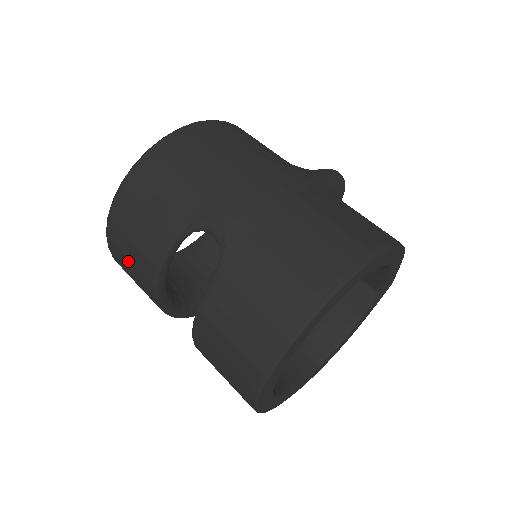
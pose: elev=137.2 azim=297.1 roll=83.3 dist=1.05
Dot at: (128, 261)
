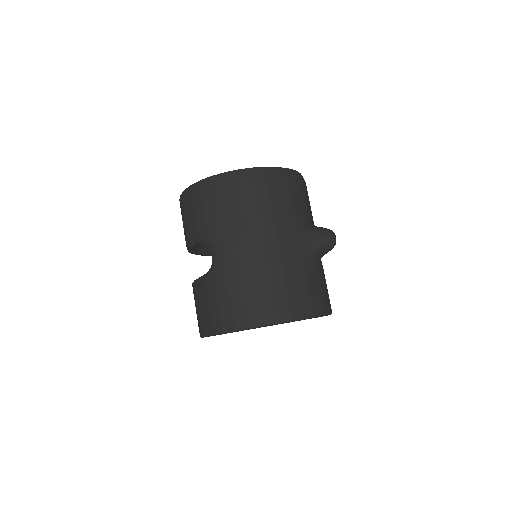
Dot at: occluded
